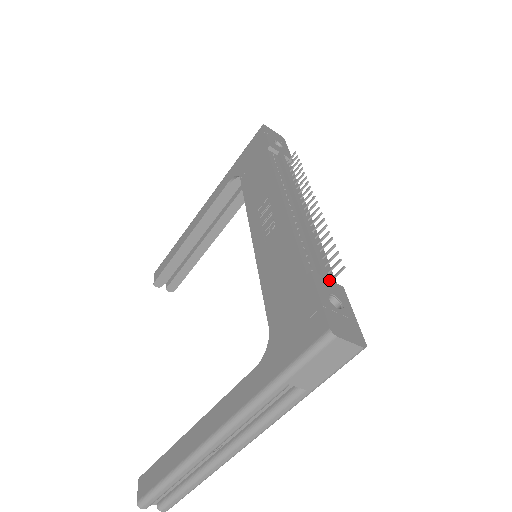
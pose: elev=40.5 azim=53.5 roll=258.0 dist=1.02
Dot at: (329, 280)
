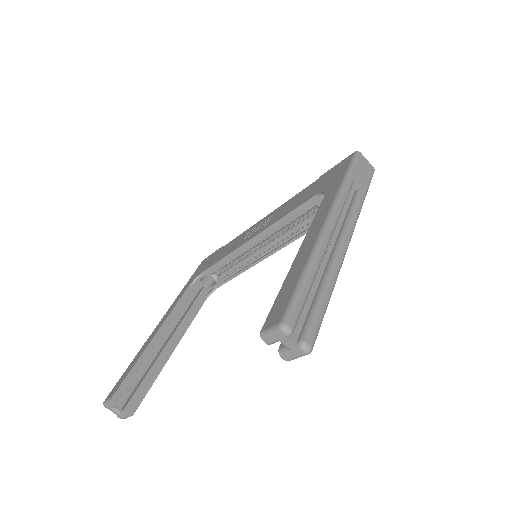
Dot at: occluded
